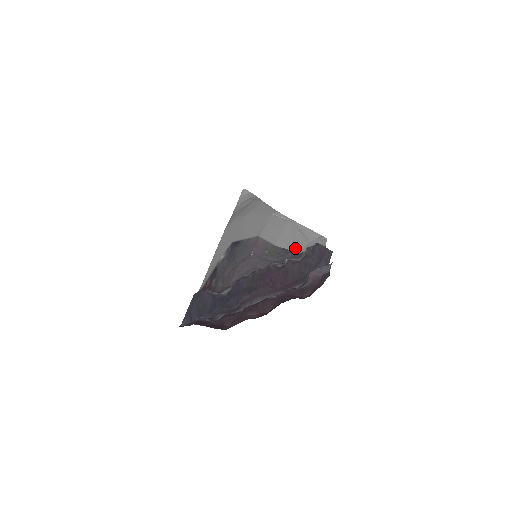
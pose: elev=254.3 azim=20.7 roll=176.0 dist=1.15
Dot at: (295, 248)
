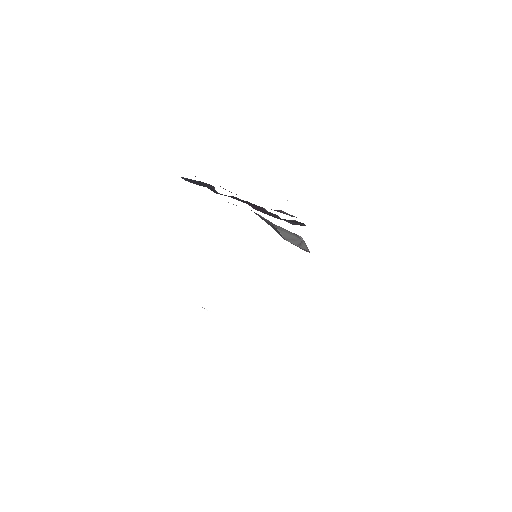
Dot at: (286, 238)
